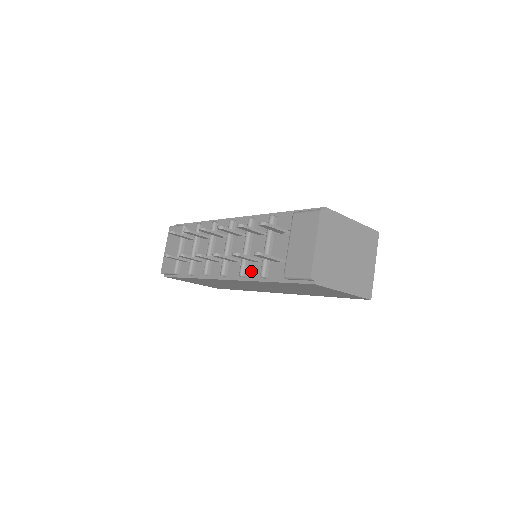
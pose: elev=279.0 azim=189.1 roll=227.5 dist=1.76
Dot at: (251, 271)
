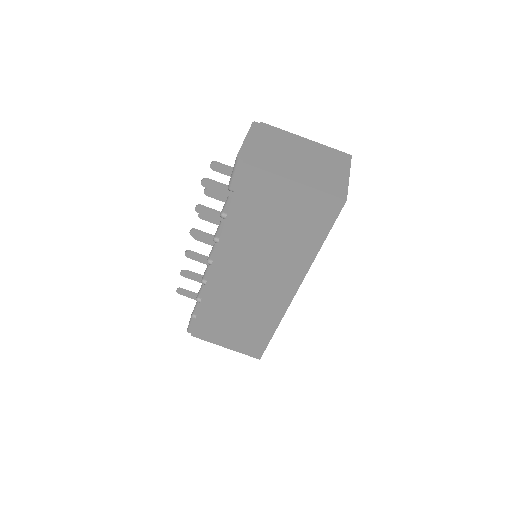
Dot at: occluded
